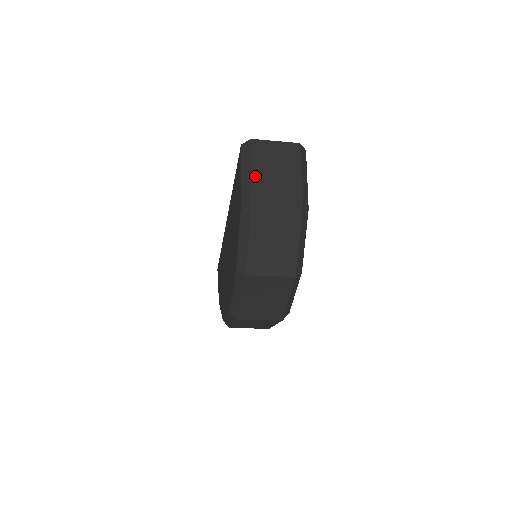
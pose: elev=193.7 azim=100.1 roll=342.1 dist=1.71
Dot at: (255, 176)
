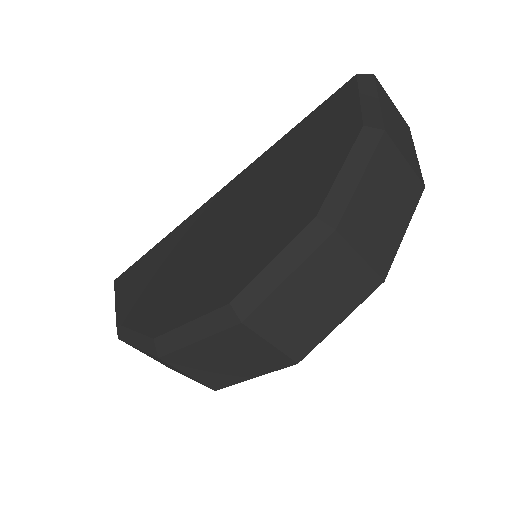
Dot at: (383, 109)
